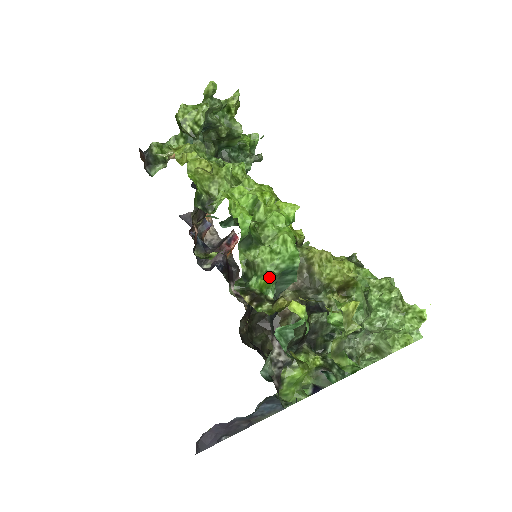
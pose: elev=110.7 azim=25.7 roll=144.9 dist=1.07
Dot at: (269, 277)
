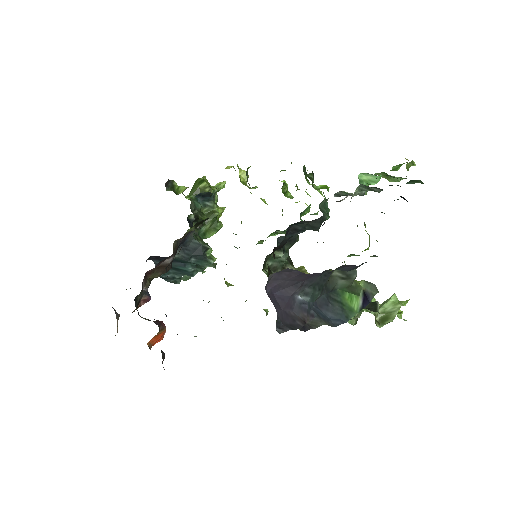
Dot at: (325, 187)
